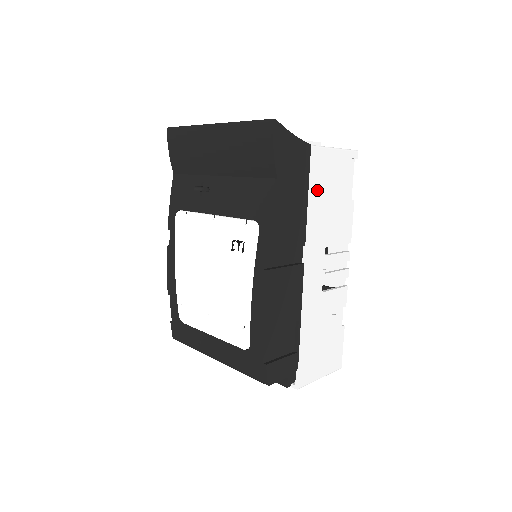
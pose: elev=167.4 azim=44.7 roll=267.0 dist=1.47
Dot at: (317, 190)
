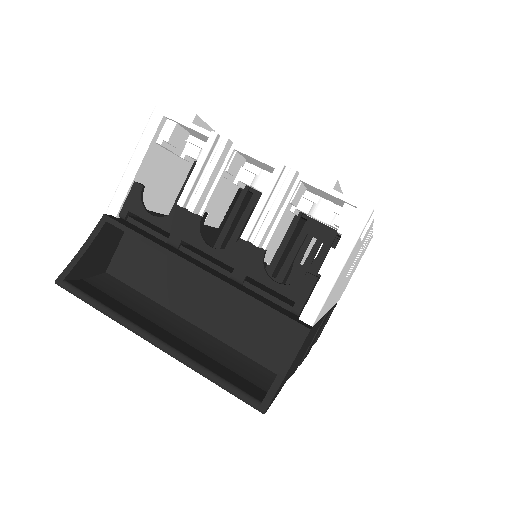
Dot at: (327, 304)
